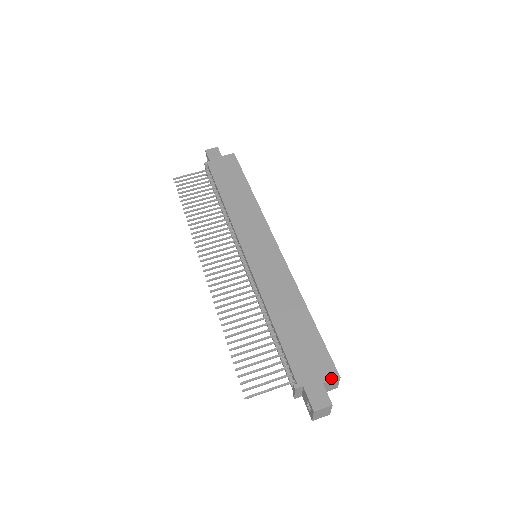
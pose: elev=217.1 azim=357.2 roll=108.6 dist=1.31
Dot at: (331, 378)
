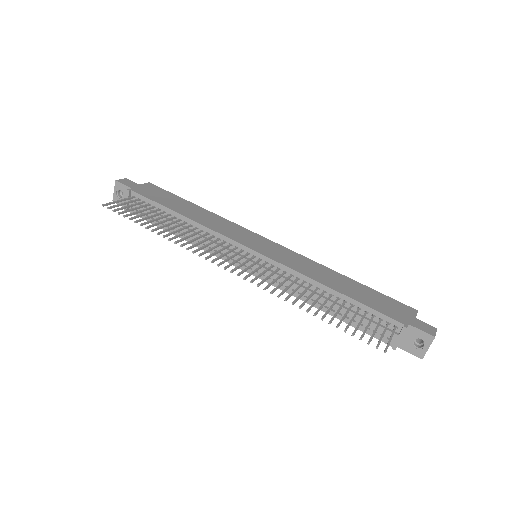
Dot at: (415, 313)
